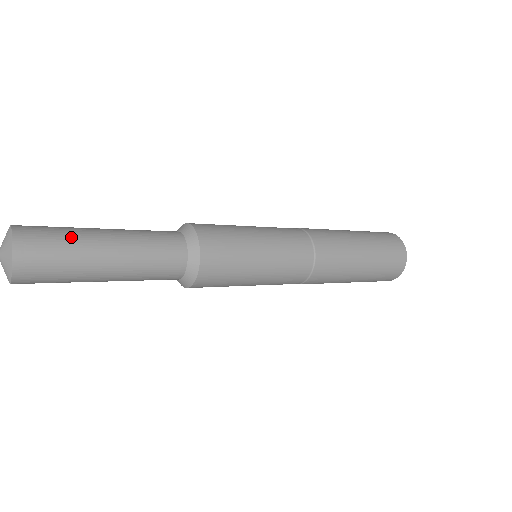
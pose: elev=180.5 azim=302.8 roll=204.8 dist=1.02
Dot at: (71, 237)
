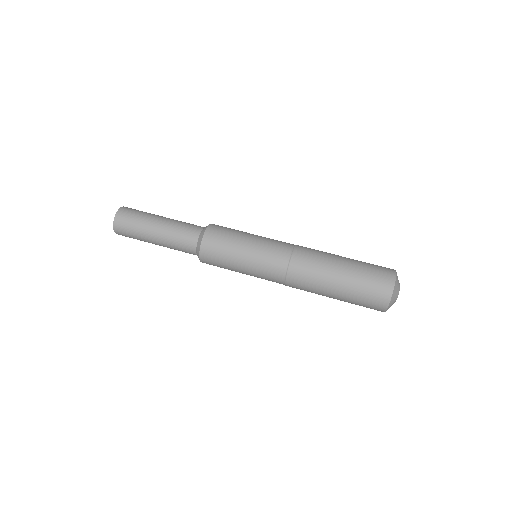
Dot at: (138, 238)
